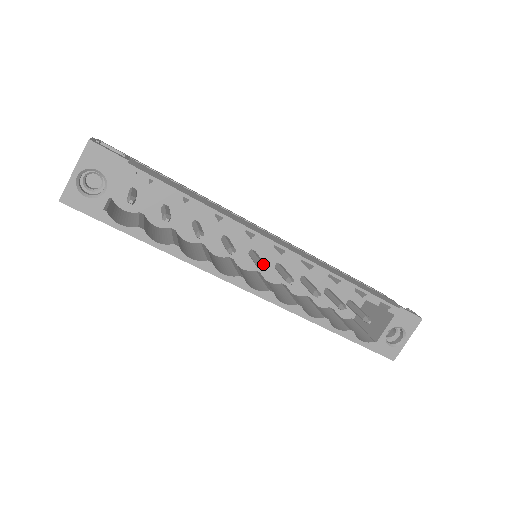
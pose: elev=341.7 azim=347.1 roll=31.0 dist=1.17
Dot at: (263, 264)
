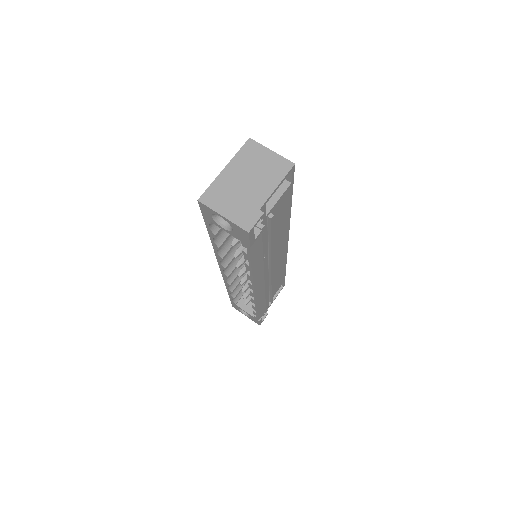
Dot at: (243, 274)
